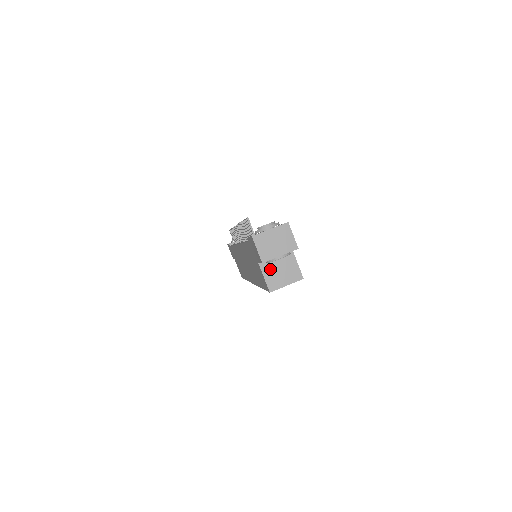
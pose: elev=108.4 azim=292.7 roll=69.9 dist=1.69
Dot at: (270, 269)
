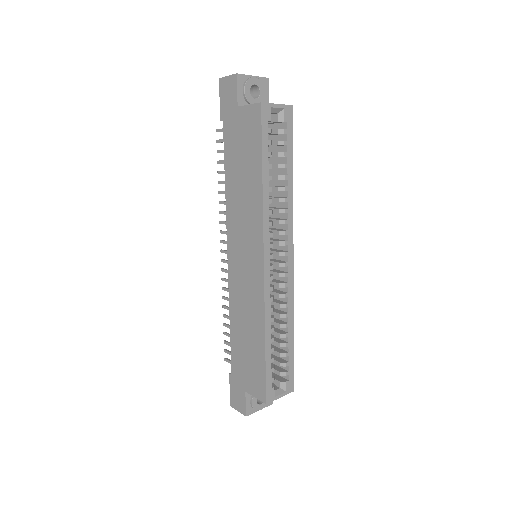
Dot at: occluded
